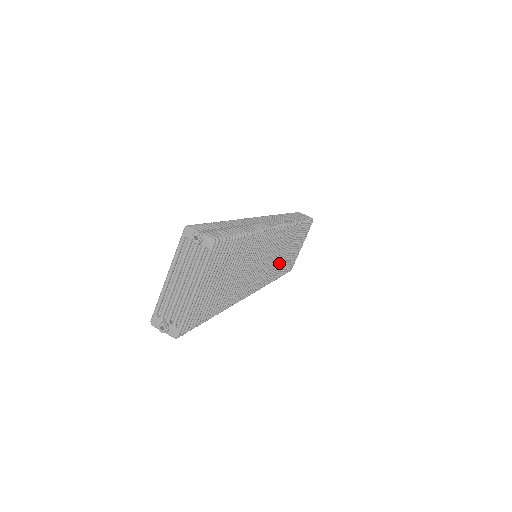
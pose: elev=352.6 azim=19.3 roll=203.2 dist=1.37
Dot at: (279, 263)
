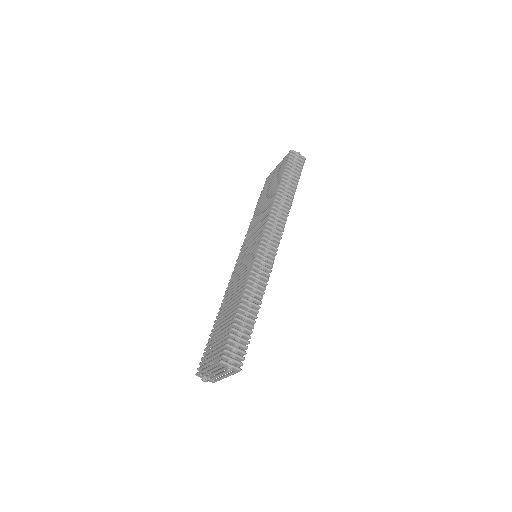
Dot at: occluded
